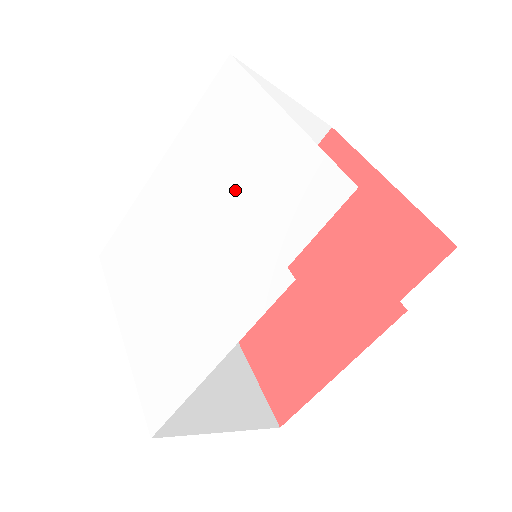
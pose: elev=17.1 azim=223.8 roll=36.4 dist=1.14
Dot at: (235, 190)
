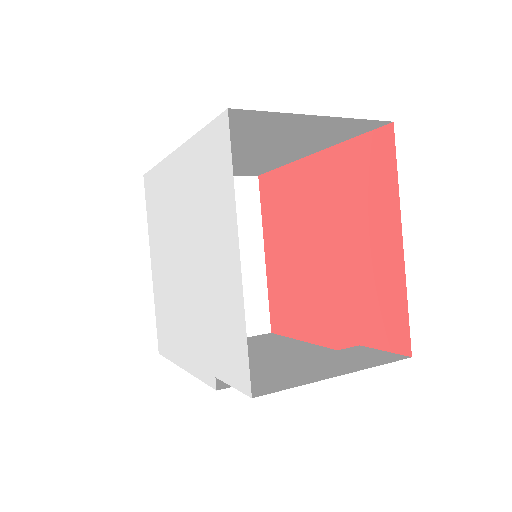
Dot at: (206, 273)
